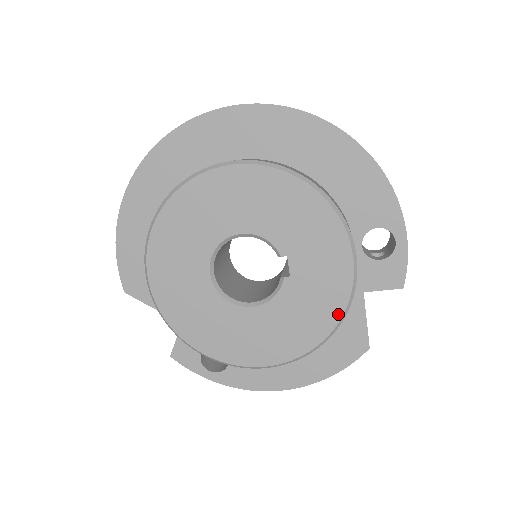
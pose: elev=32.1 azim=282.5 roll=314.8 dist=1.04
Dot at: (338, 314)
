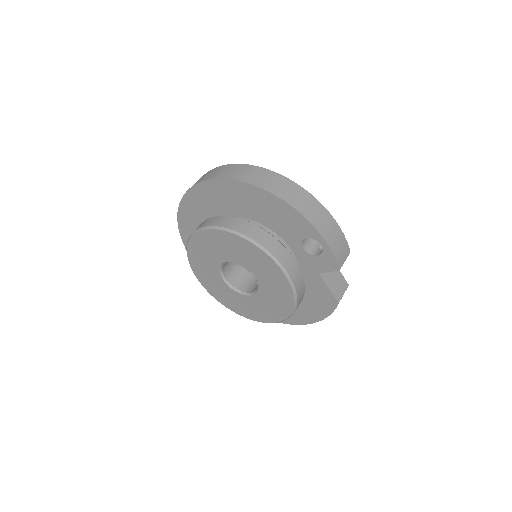
Dot at: (292, 299)
